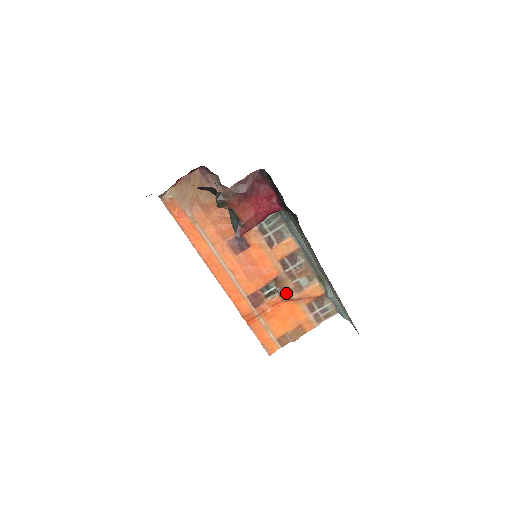
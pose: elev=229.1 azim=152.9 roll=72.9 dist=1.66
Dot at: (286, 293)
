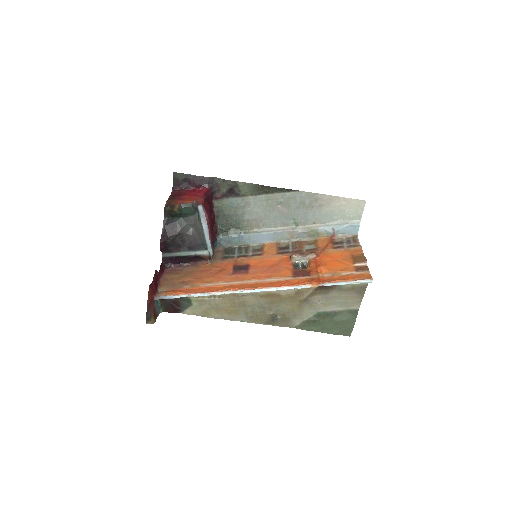
Dot at: (309, 253)
